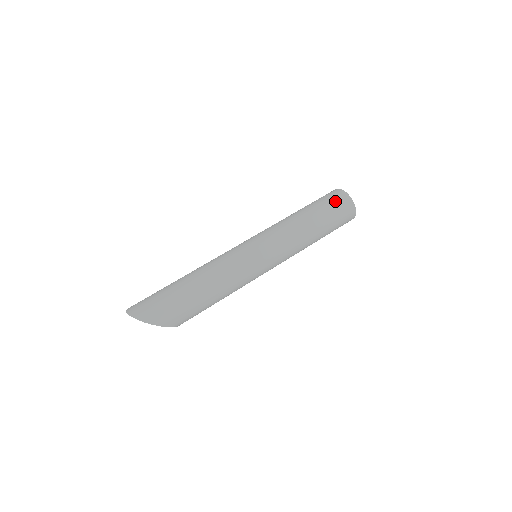
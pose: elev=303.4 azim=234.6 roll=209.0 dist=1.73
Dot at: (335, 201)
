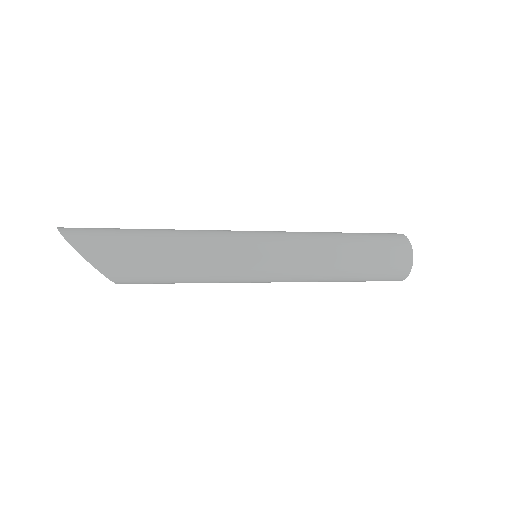
Dot at: (387, 237)
